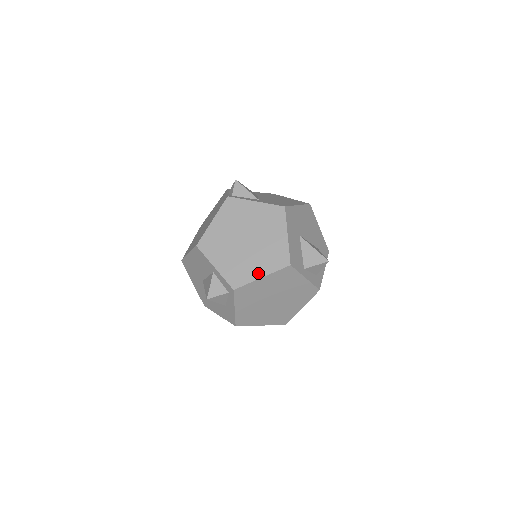
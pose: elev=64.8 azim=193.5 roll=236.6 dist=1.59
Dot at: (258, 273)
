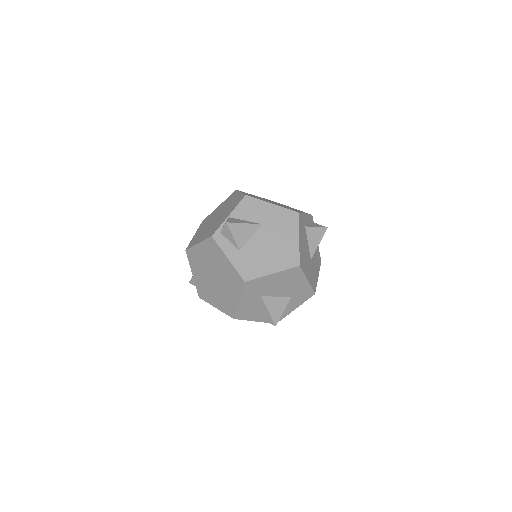
Dot at: (214, 303)
